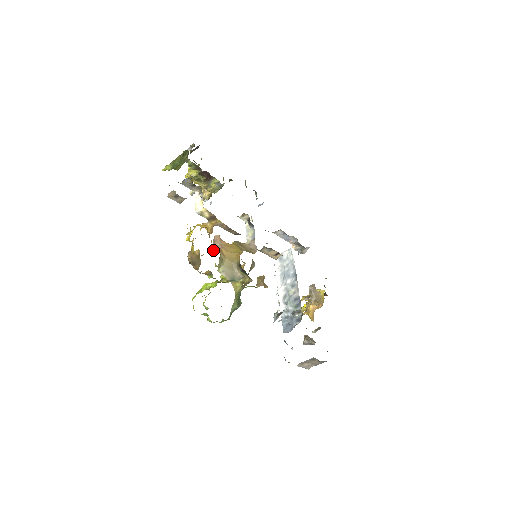
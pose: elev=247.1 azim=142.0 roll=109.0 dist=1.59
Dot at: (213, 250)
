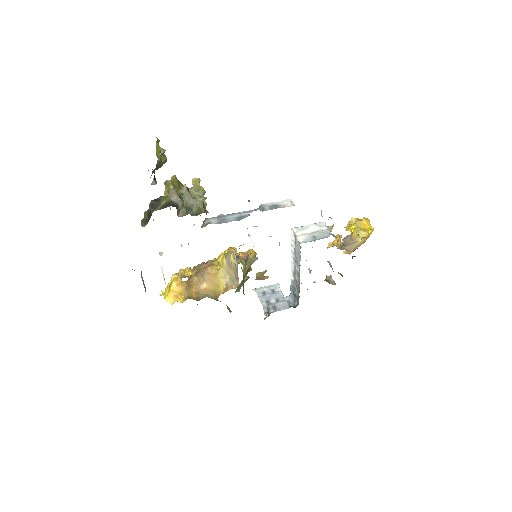
Dot at: (207, 262)
